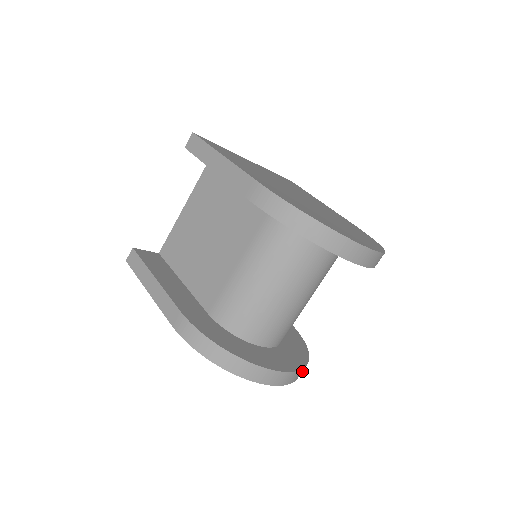
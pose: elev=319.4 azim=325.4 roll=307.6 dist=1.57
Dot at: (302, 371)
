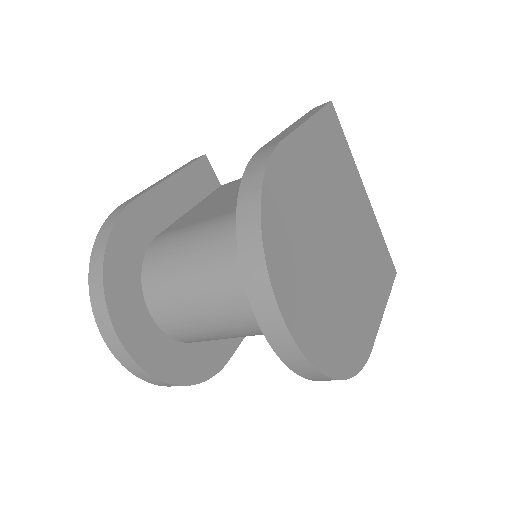
Dot at: (148, 377)
